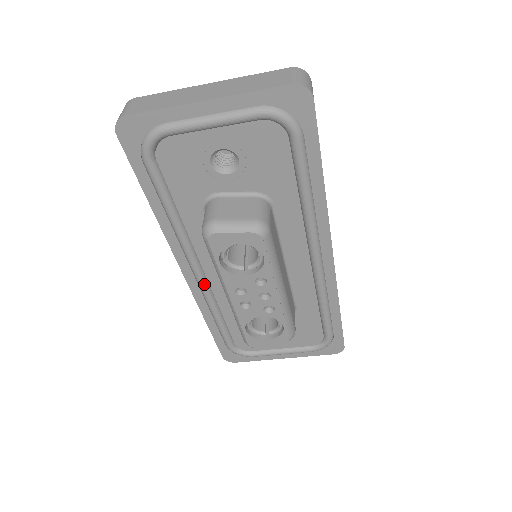
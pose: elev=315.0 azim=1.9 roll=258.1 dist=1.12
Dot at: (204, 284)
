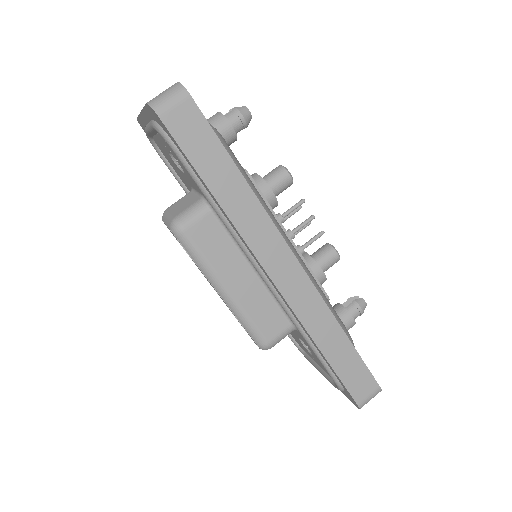
Dot at: occluded
